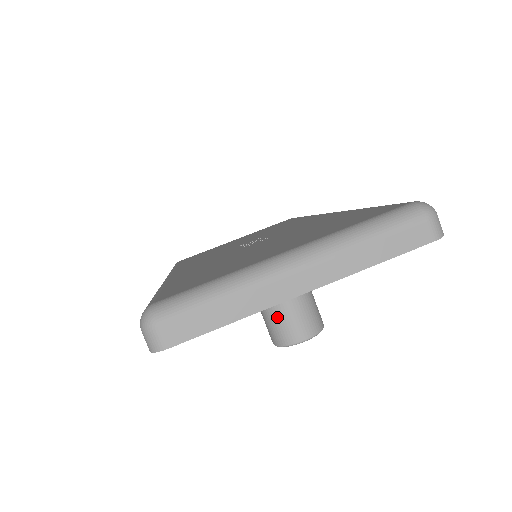
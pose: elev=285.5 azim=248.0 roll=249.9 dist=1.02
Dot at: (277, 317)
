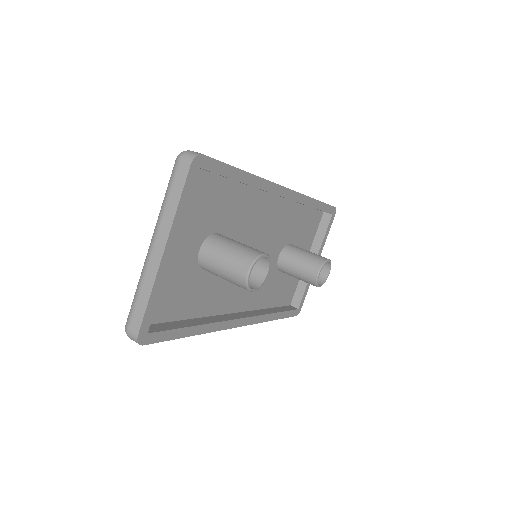
Dot at: (228, 276)
